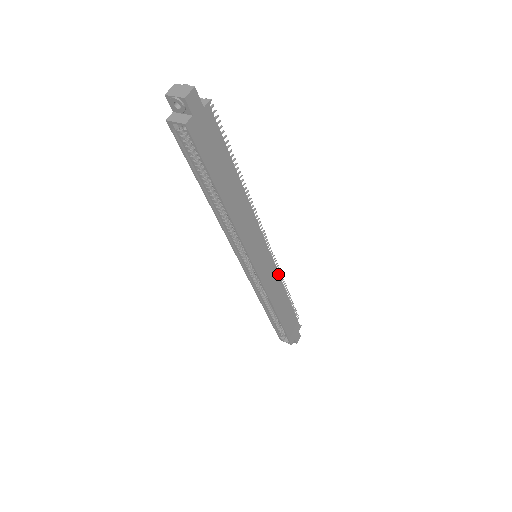
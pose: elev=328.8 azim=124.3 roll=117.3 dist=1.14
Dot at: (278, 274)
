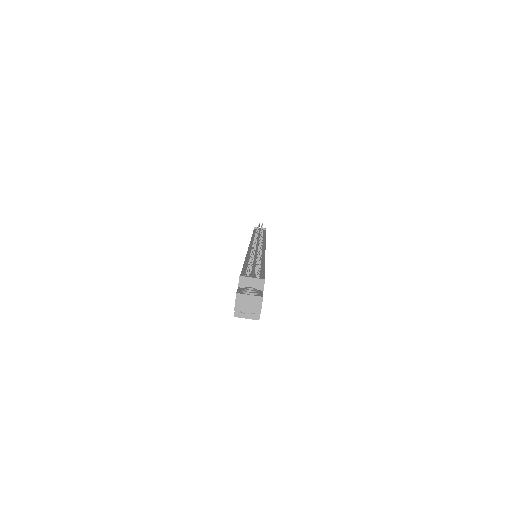
Dot at: occluded
